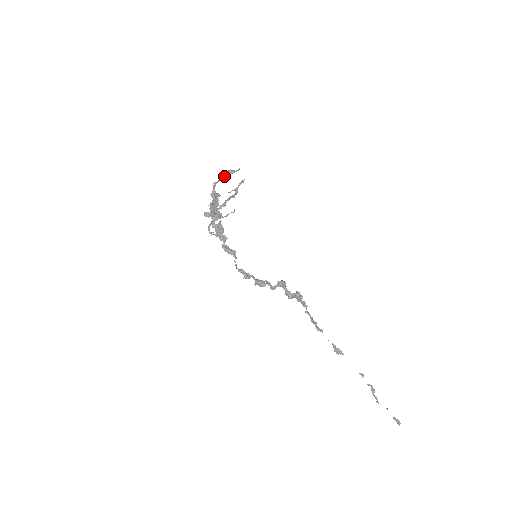
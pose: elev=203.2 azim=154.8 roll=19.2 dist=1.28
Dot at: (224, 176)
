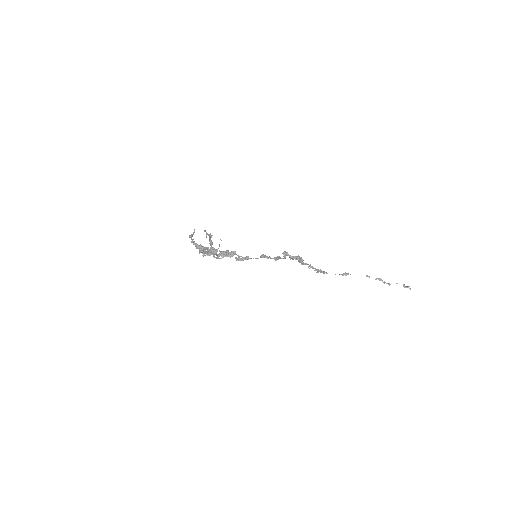
Dot at: occluded
